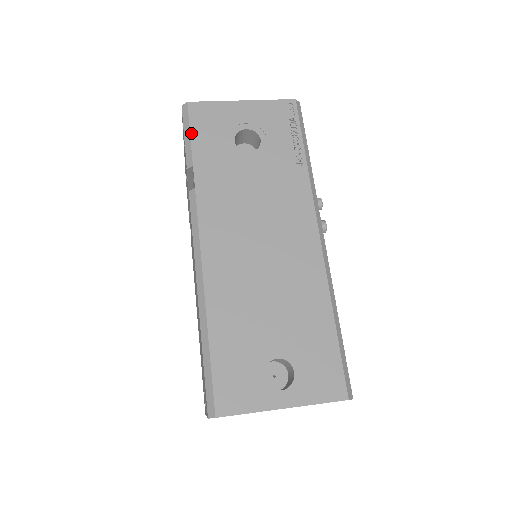
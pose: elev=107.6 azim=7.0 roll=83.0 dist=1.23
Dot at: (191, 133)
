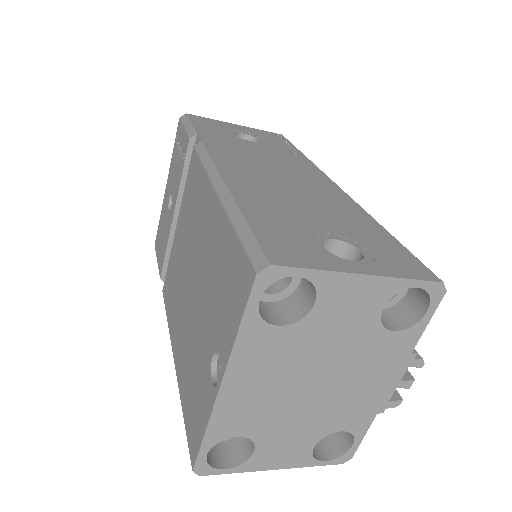
Dot at: (192, 123)
